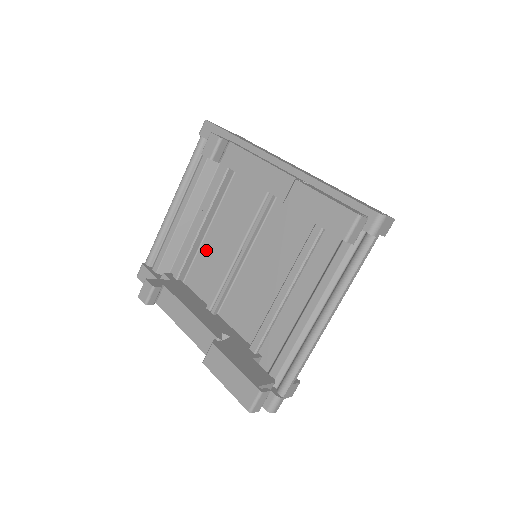
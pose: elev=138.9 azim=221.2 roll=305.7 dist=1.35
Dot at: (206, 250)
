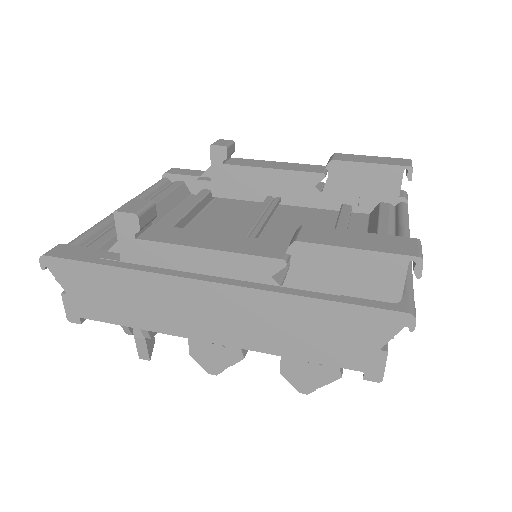
Dot at: occluded
